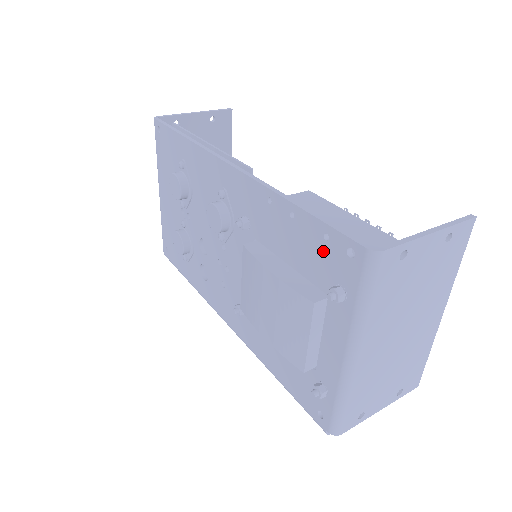
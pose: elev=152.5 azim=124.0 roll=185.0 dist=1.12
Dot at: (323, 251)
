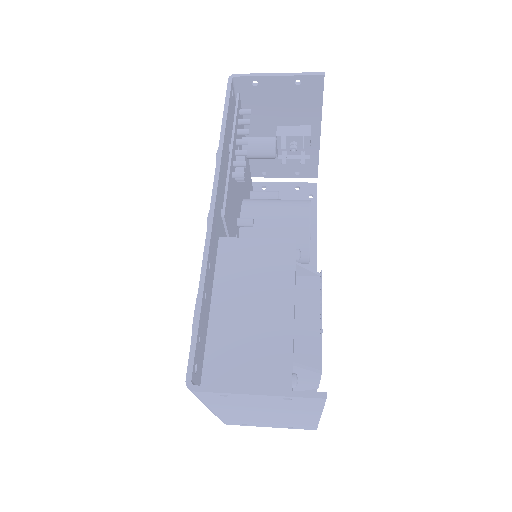
Dot at: occluded
